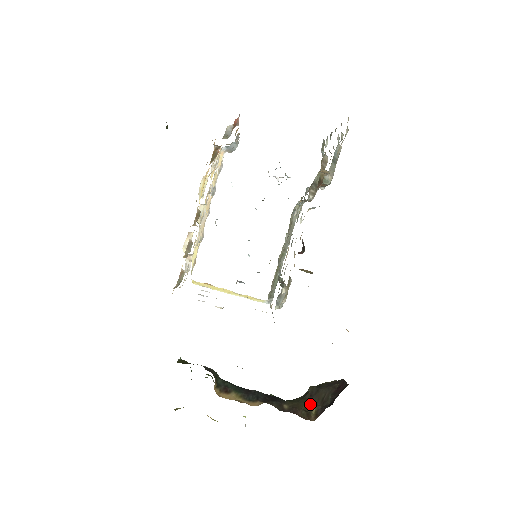
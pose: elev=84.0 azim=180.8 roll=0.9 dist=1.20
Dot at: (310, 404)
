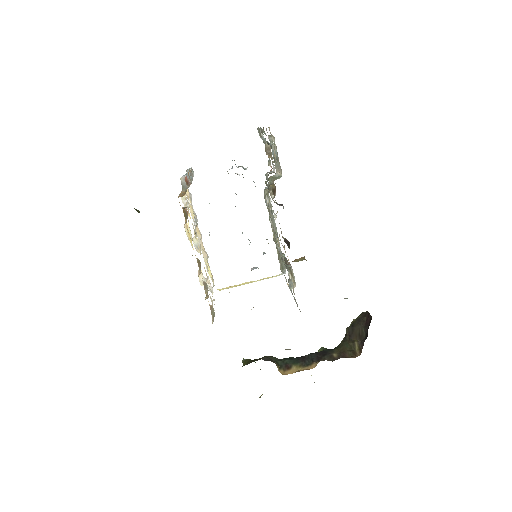
Dot at: (352, 343)
